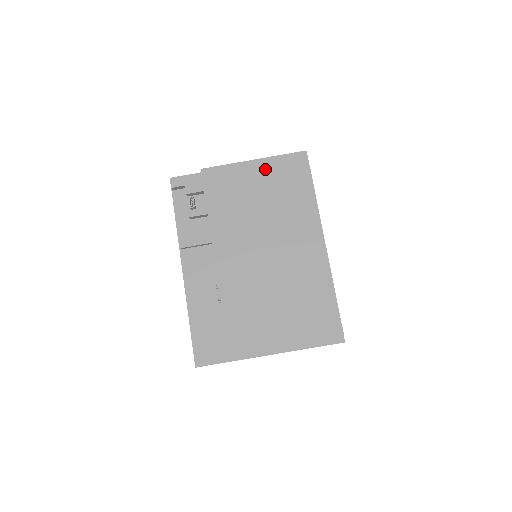
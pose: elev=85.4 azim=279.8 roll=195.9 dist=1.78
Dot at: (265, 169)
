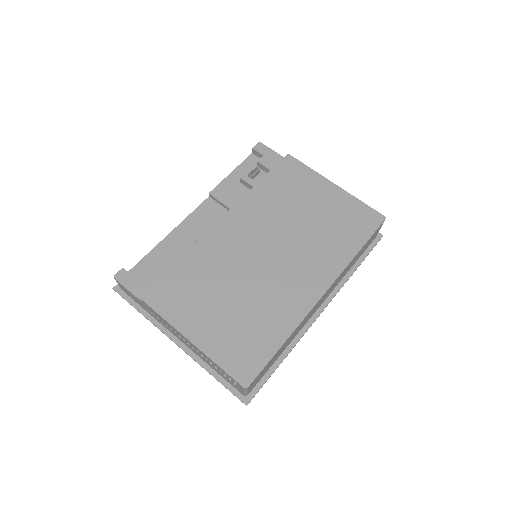
Dot at: (337, 198)
